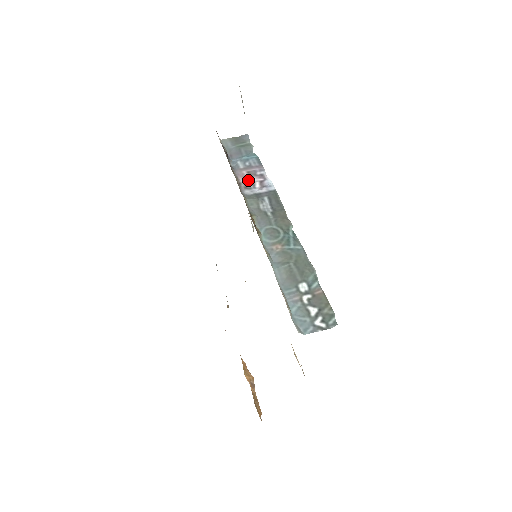
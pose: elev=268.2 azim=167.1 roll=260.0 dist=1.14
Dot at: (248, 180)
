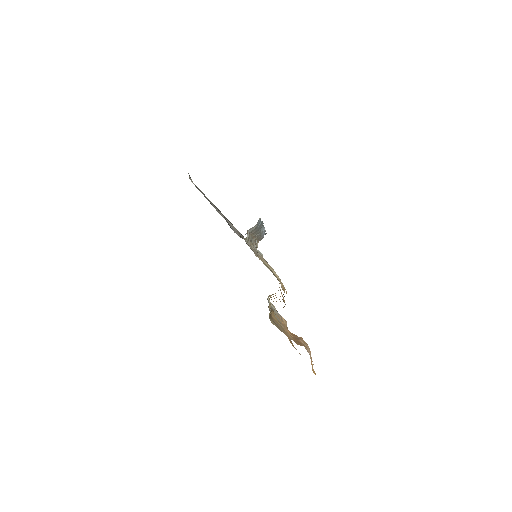
Dot at: occluded
